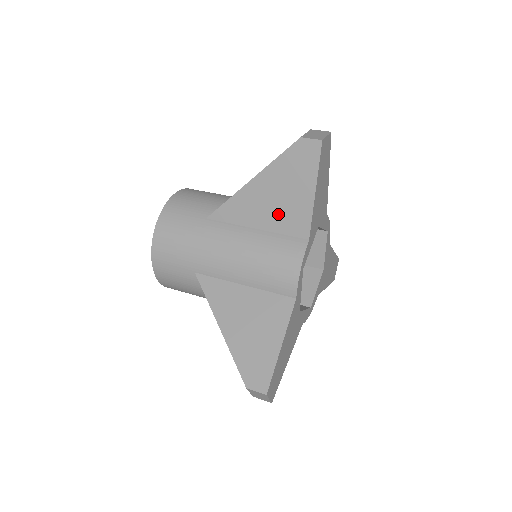
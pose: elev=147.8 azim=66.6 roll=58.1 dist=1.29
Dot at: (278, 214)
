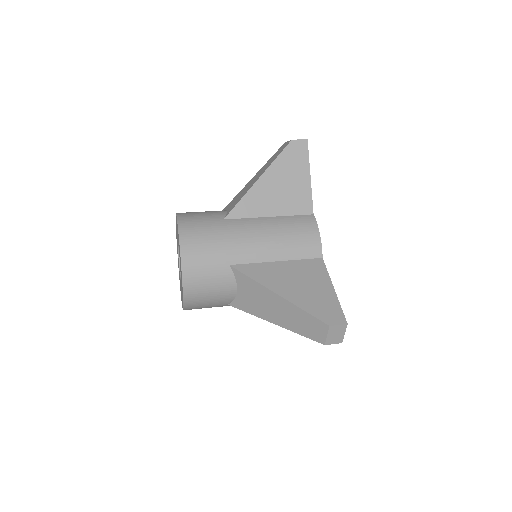
Dot at: (286, 200)
